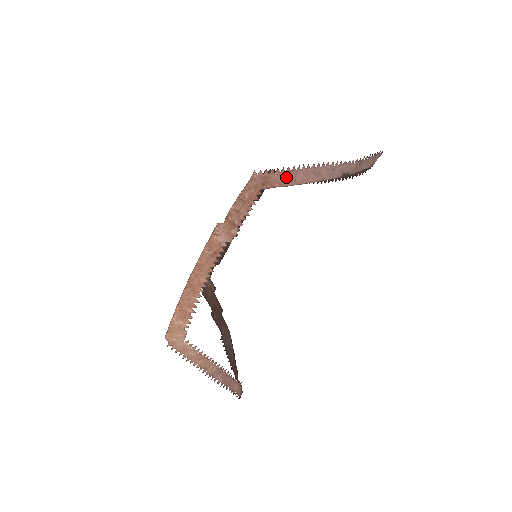
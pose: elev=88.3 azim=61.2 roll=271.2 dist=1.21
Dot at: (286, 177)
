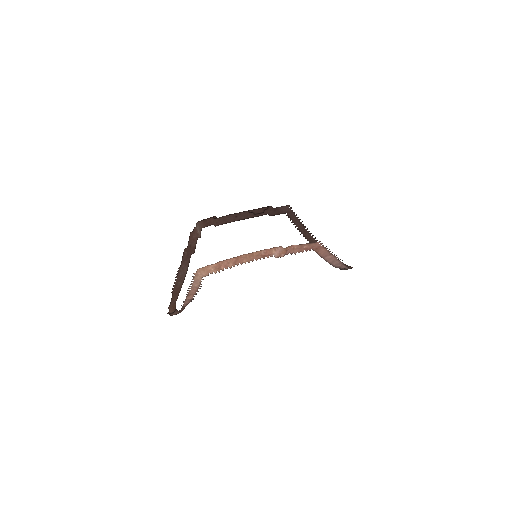
Dot at: (325, 253)
